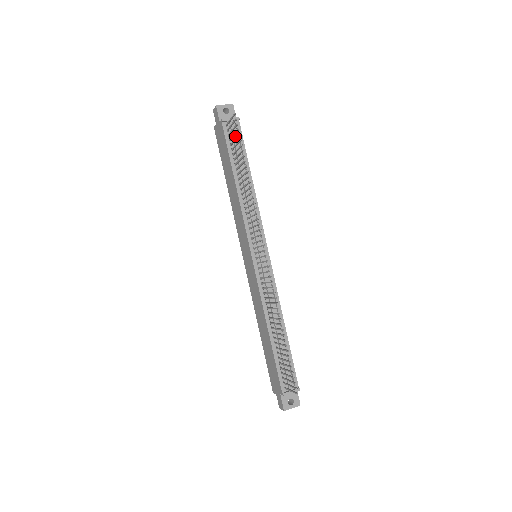
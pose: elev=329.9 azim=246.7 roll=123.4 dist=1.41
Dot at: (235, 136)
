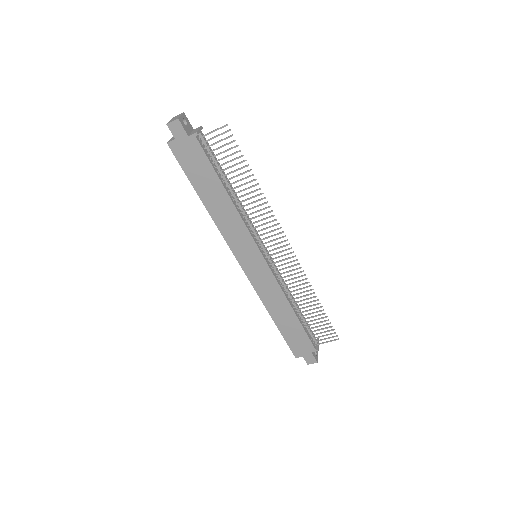
Dot at: (209, 147)
